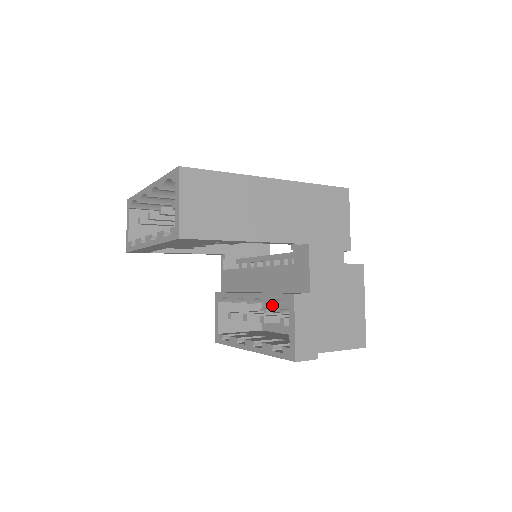
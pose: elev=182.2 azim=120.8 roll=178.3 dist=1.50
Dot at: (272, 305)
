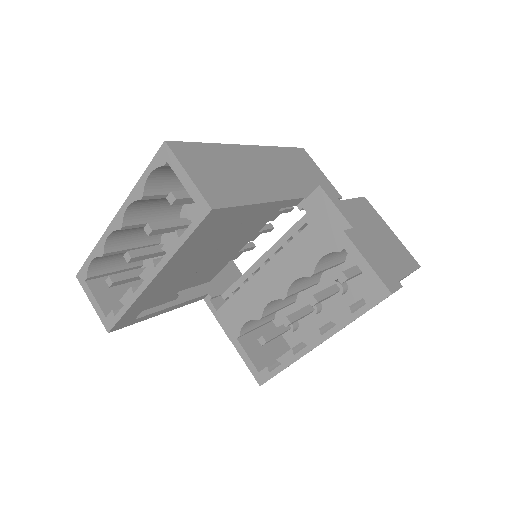
Dot at: (289, 313)
